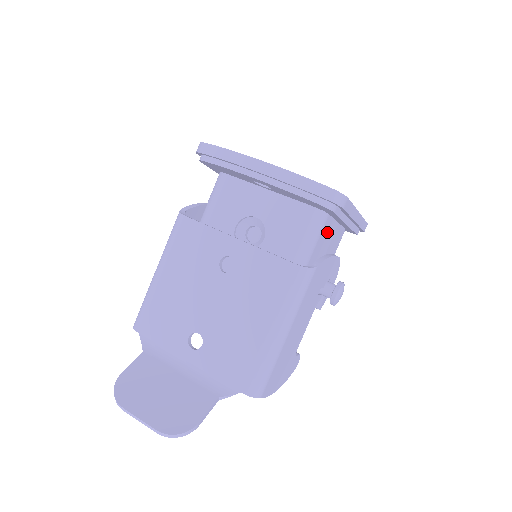
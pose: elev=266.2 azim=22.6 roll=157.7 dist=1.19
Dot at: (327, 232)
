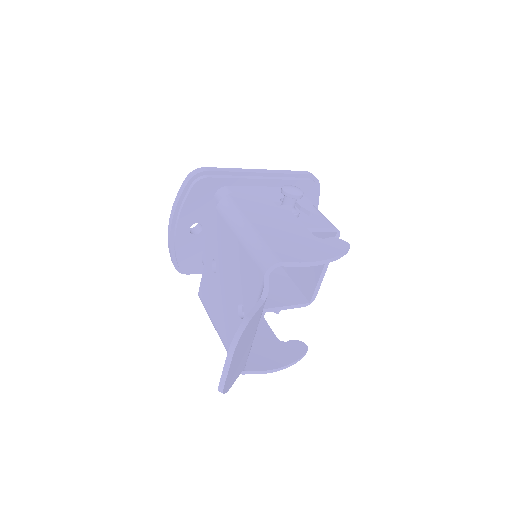
Dot at: occluded
